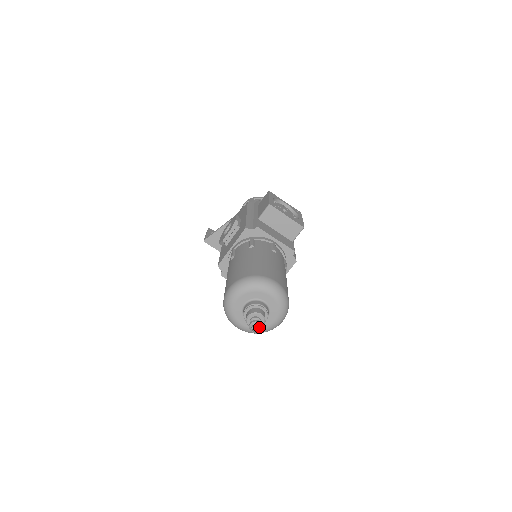
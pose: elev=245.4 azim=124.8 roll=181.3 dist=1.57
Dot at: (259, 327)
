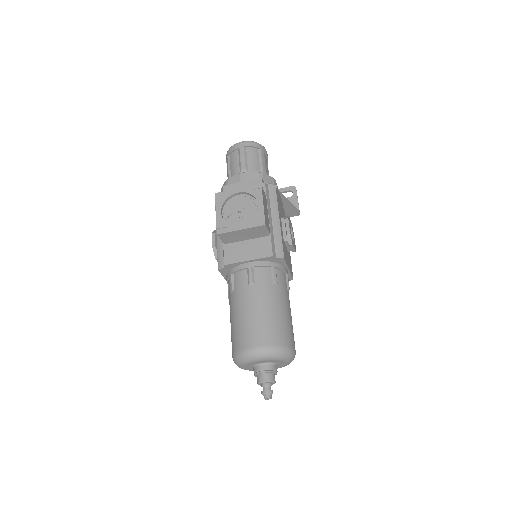
Dot at: (268, 396)
